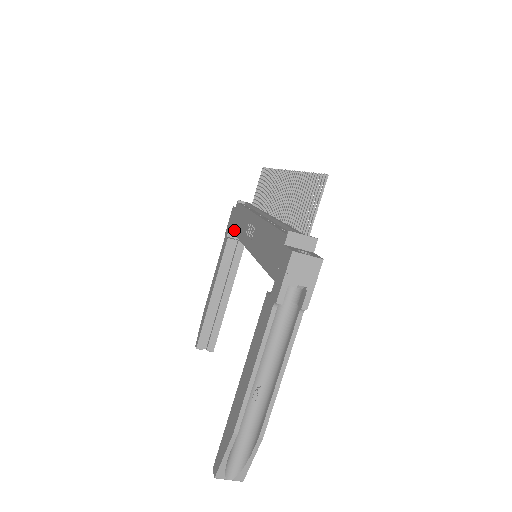
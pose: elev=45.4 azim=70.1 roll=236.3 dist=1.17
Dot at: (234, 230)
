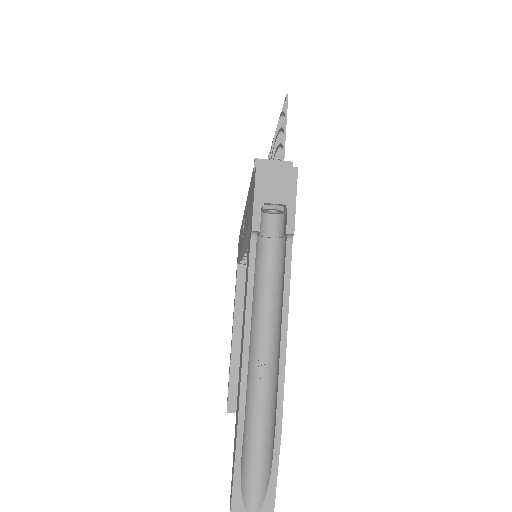
Dot at: occluded
